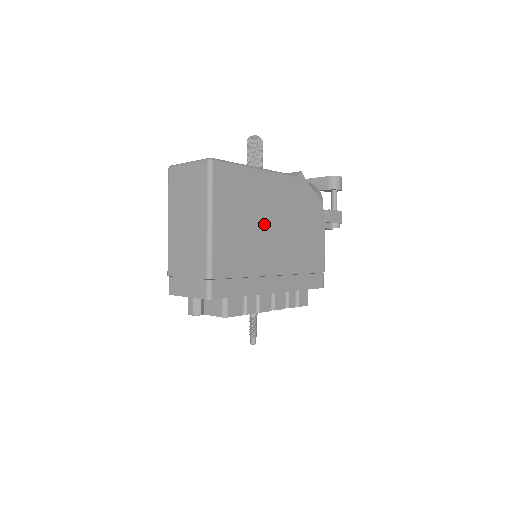
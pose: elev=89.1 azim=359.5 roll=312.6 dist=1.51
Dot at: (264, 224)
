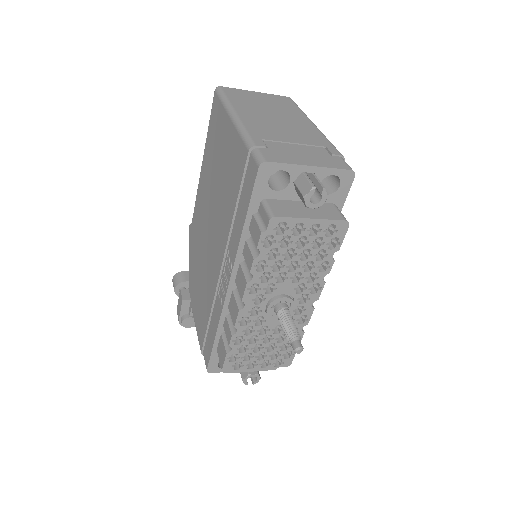
Dot at: occluded
